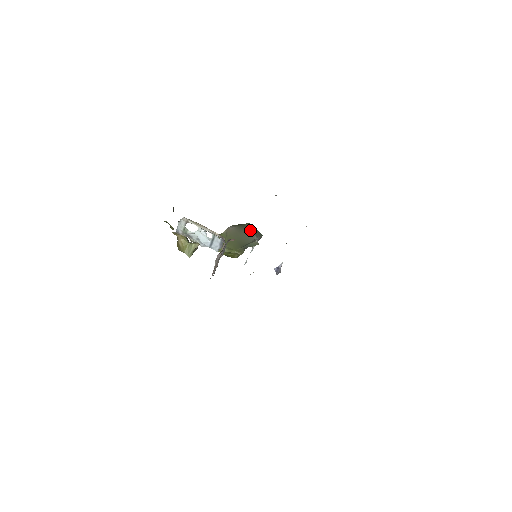
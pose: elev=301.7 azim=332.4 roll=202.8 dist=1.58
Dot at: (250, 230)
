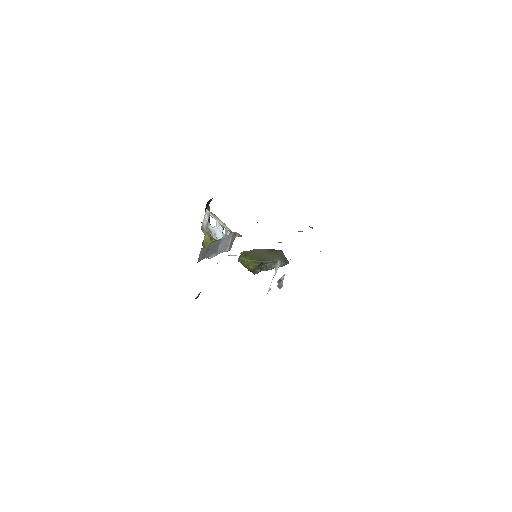
Dot at: (278, 254)
